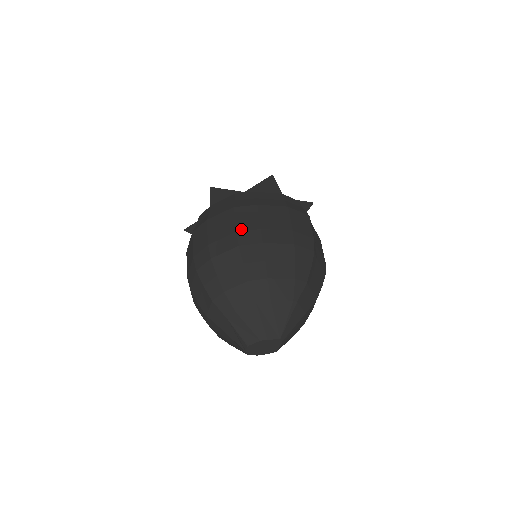
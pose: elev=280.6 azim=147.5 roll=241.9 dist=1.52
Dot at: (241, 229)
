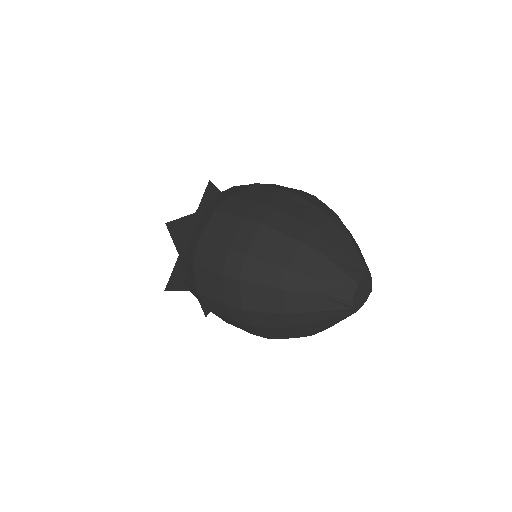
Dot at: (246, 213)
